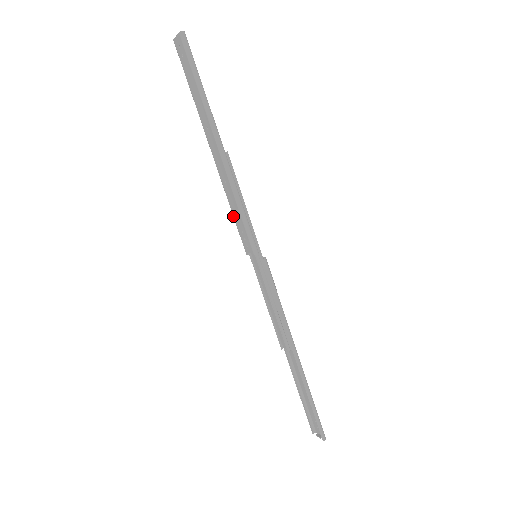
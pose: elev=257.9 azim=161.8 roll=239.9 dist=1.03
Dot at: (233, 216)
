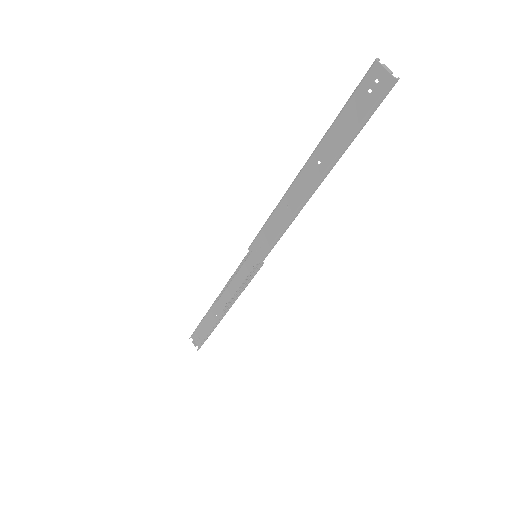
Dot at: (266, 224)
